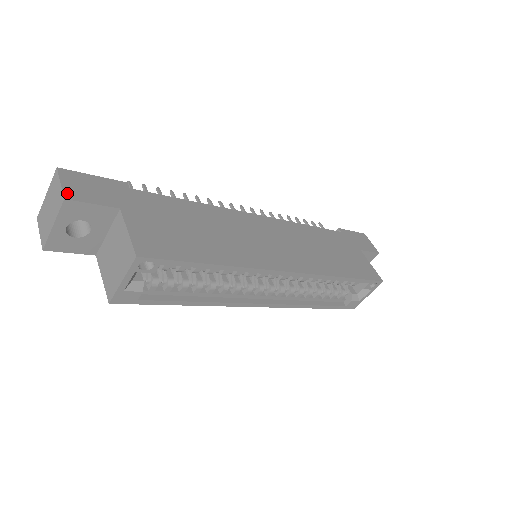
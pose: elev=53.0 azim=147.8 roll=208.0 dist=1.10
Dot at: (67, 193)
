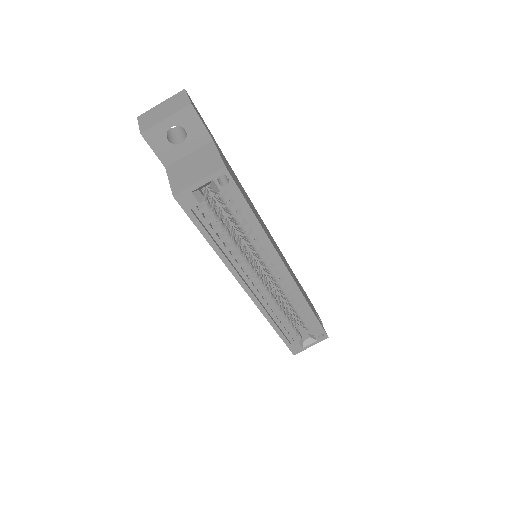
Dot at: occluded
